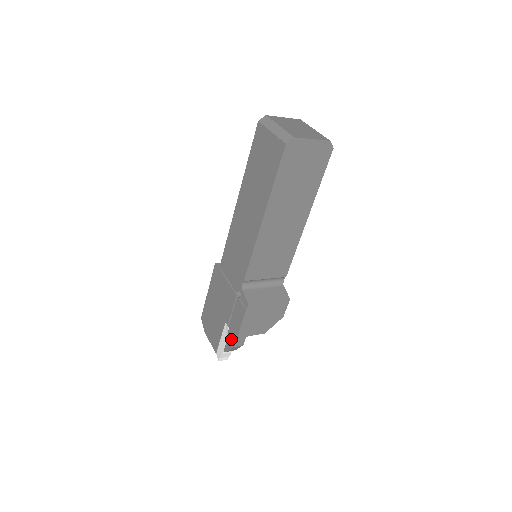
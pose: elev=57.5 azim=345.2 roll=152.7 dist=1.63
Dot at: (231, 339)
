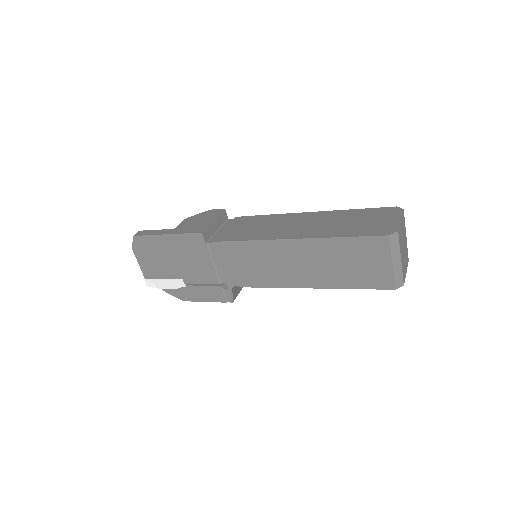
Dot at: (184, 295)
